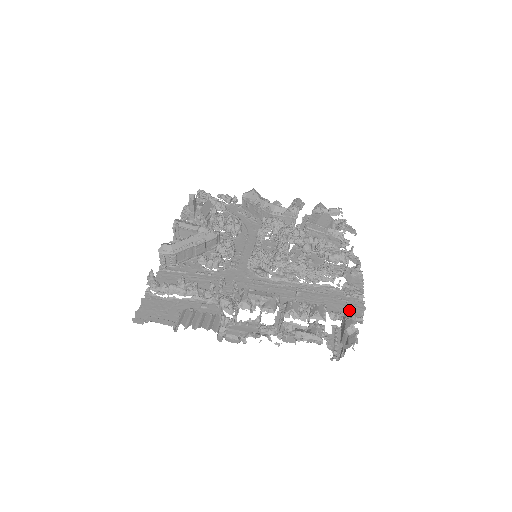
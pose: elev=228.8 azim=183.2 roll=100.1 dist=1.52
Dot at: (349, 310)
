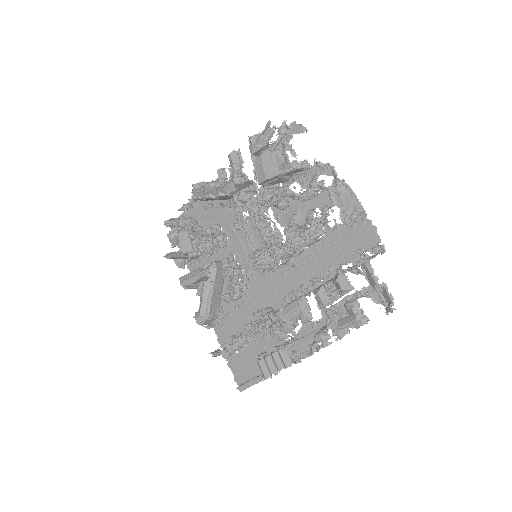
Dot at: (363, 266)
